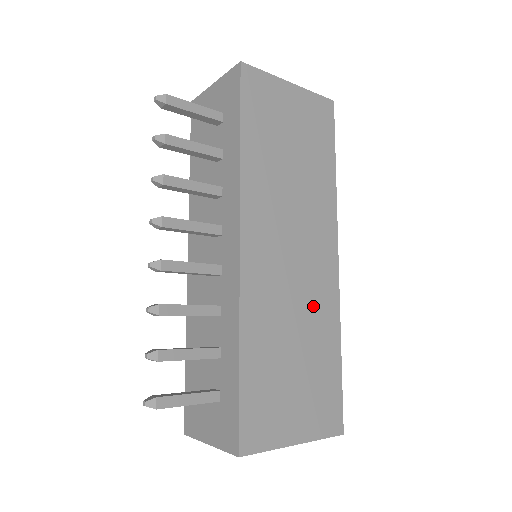
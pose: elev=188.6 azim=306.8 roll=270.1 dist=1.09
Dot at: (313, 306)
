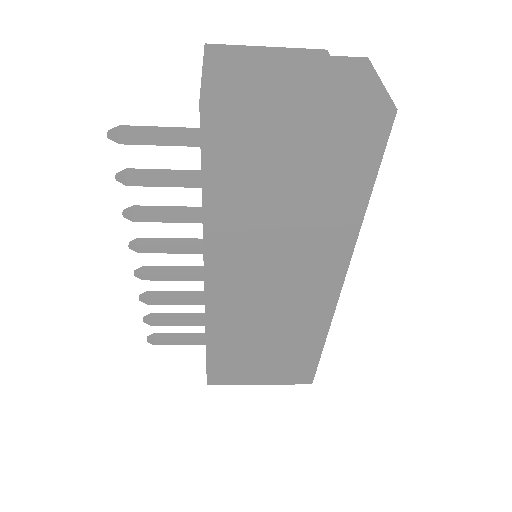
Dot at: (294, 322)
